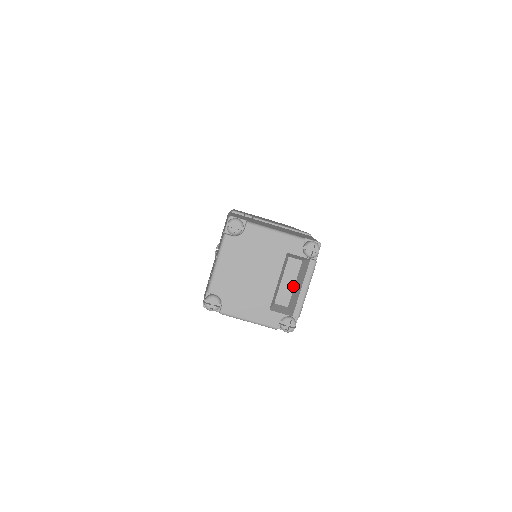
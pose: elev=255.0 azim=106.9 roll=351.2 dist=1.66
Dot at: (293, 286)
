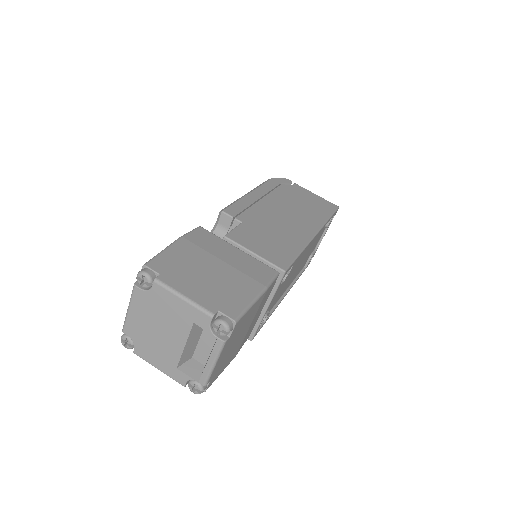
Dot at: (211, 349)
